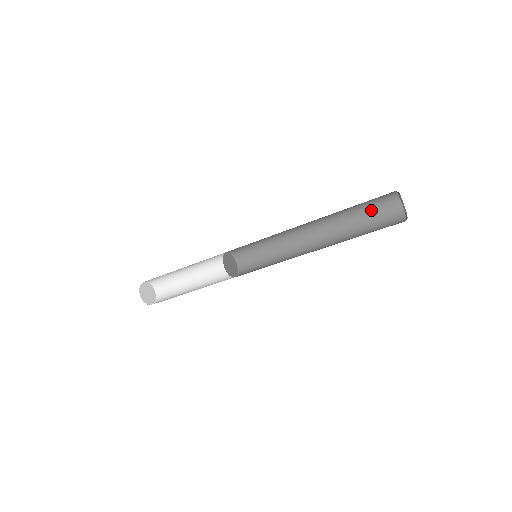
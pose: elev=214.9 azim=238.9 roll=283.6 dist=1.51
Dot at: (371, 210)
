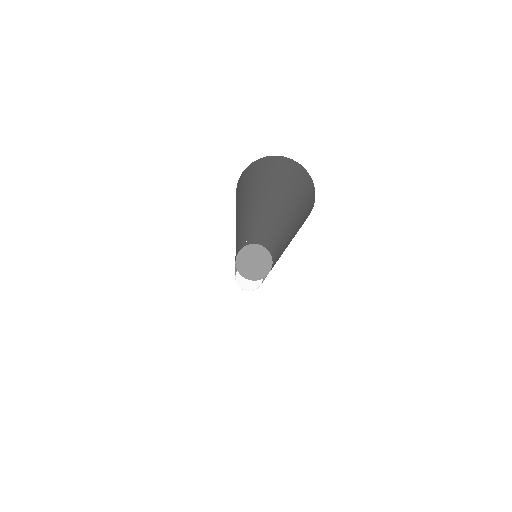
Dot at: (279, 181)
